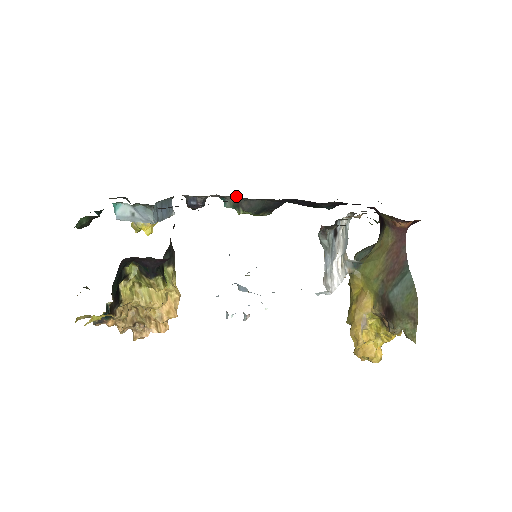
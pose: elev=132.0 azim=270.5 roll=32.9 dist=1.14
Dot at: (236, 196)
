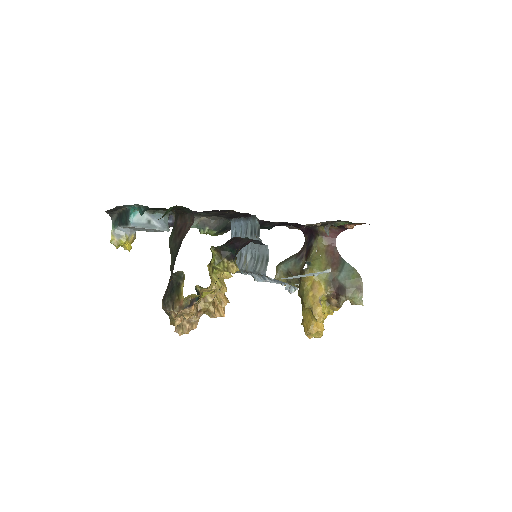
Dot at: (204, 217)
